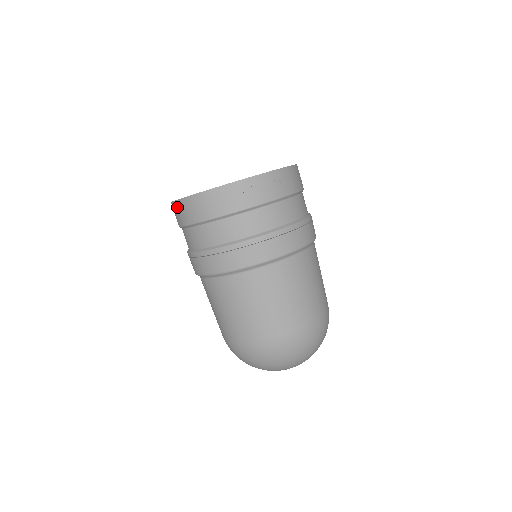
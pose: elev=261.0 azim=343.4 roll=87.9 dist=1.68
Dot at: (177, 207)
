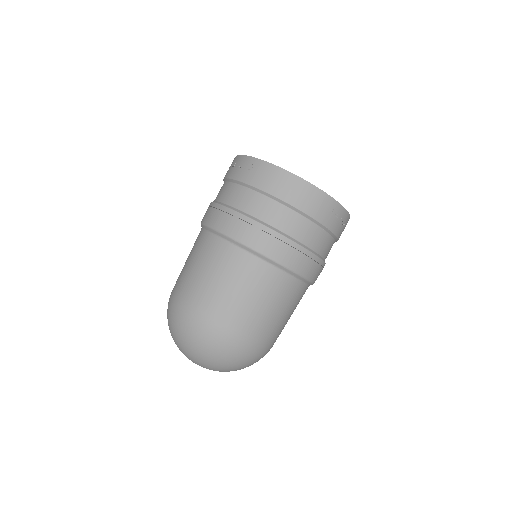
Dot at: (265, 168)
